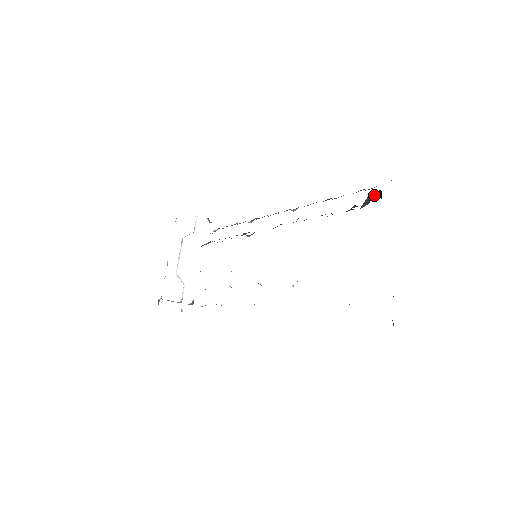
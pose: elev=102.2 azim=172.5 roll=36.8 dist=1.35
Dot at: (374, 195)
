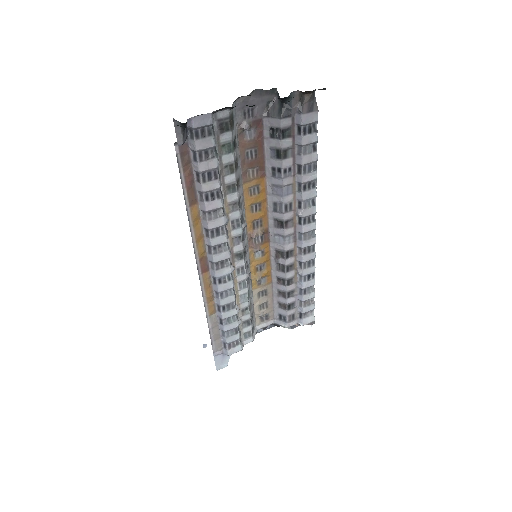
Dot at: (283, 106)
